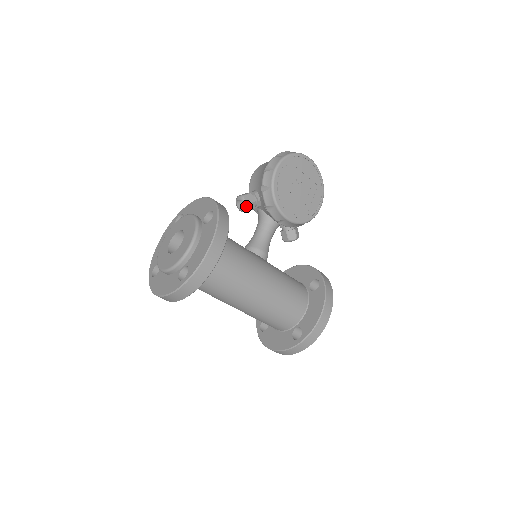
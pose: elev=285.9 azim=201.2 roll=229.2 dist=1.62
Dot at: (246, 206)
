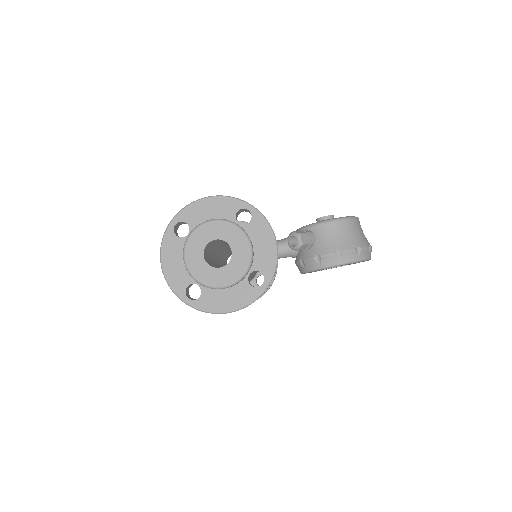
Dot at: (294, 249)
